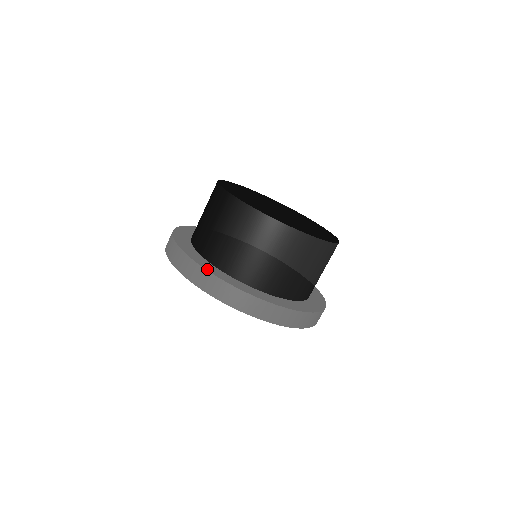
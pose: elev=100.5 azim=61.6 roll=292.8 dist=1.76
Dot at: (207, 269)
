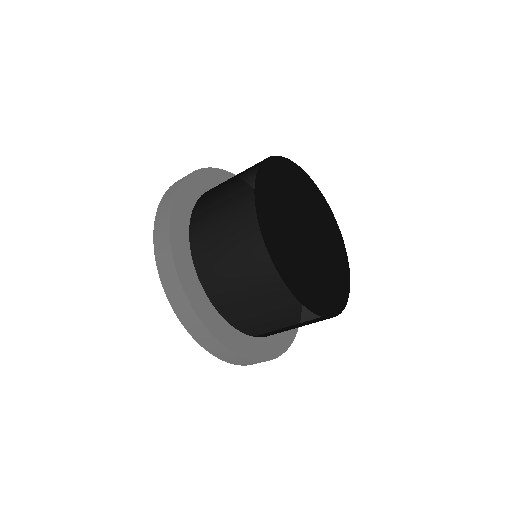
Dot at: (175, 202)
